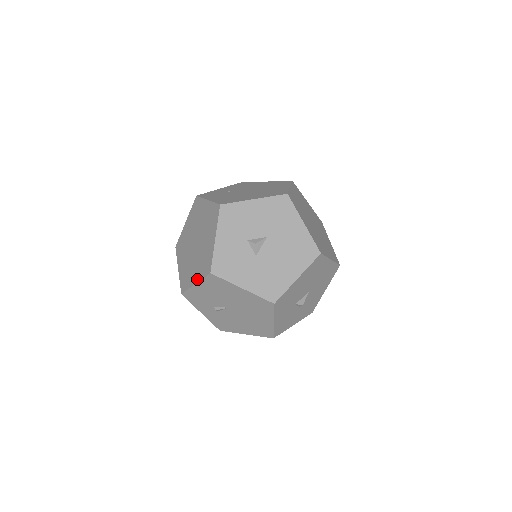
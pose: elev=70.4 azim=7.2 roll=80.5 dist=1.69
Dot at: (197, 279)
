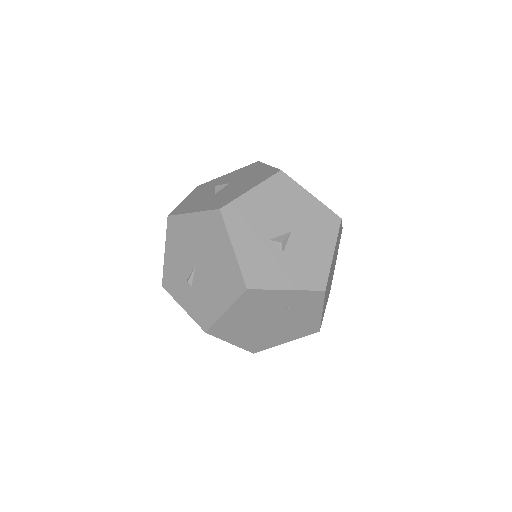
Dot at: (166, 245)
